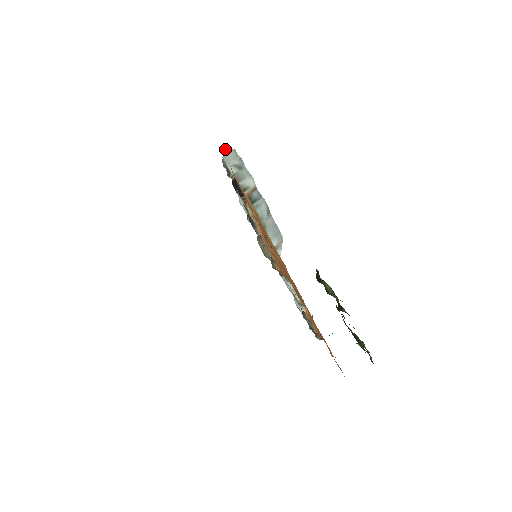
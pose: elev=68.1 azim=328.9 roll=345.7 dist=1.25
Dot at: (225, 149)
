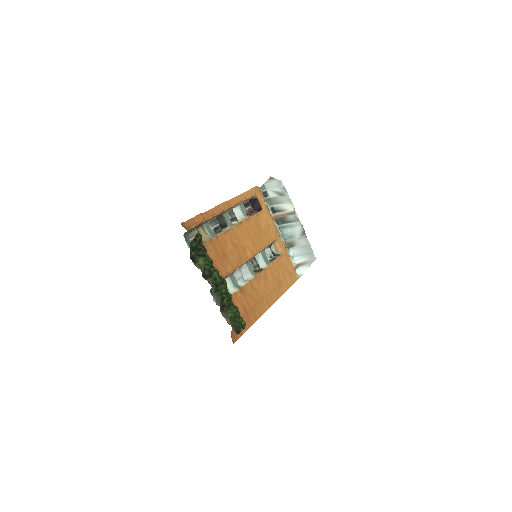
Dot at: (269, 178)
